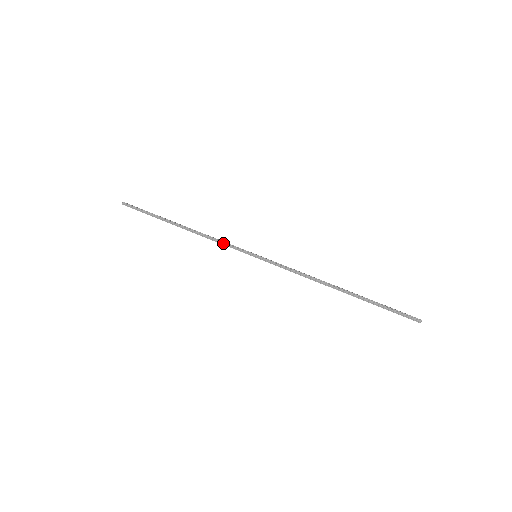
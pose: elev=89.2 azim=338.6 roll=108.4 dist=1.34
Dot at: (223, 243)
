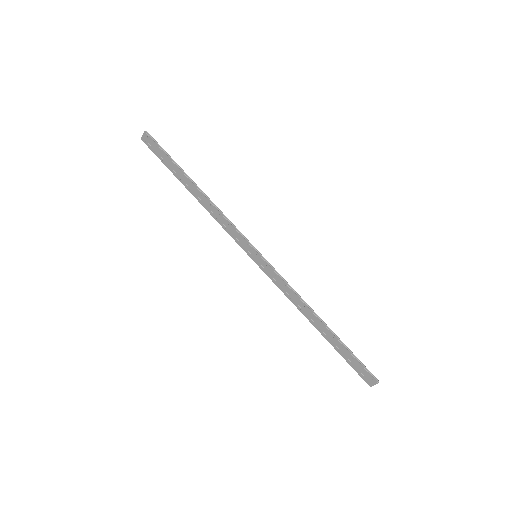
Dot at: (233, 226)
